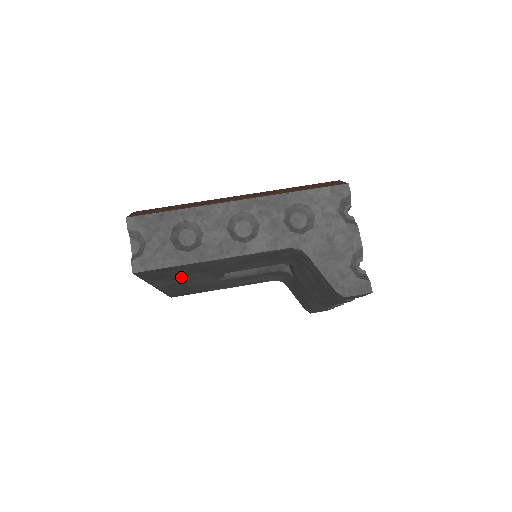
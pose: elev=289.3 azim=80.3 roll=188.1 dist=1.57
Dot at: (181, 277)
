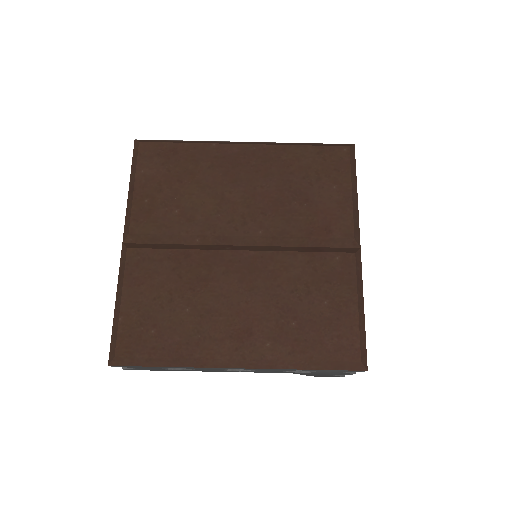
Dot at: occluded
